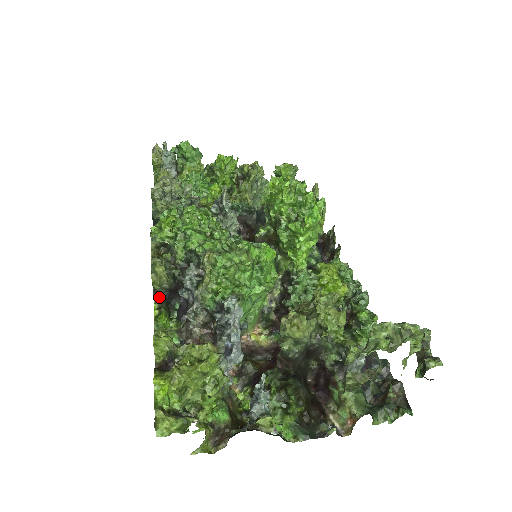
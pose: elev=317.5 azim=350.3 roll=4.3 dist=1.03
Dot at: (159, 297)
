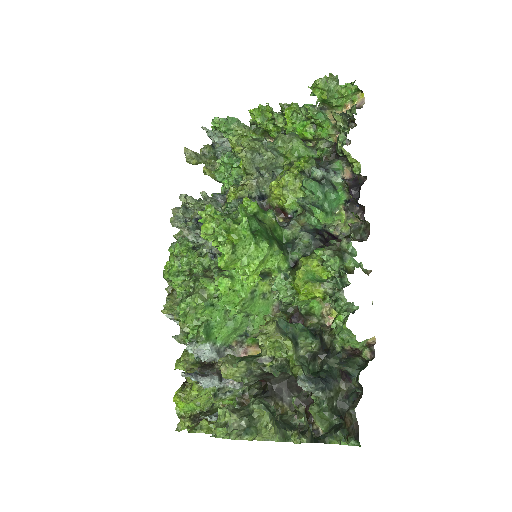
Dot at: occluded
